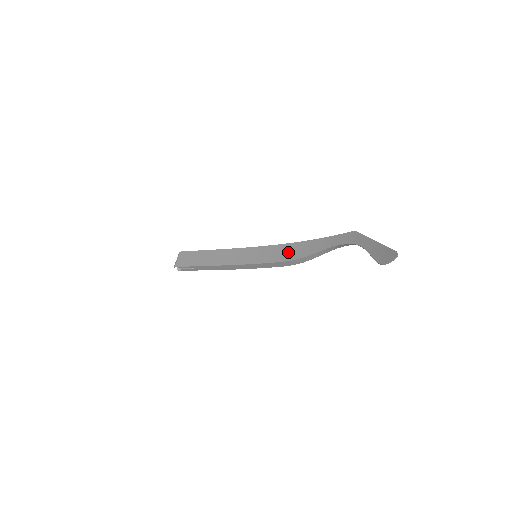
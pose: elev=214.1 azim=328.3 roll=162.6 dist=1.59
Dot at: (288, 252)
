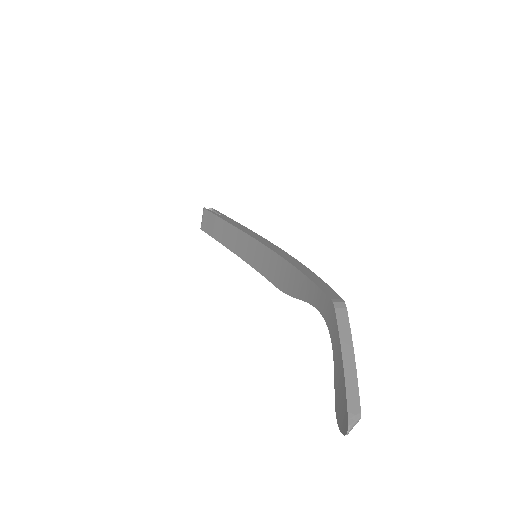
Dot at: (279, 273)
